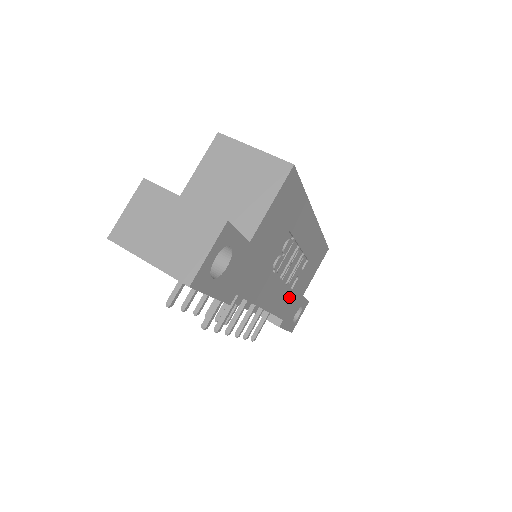
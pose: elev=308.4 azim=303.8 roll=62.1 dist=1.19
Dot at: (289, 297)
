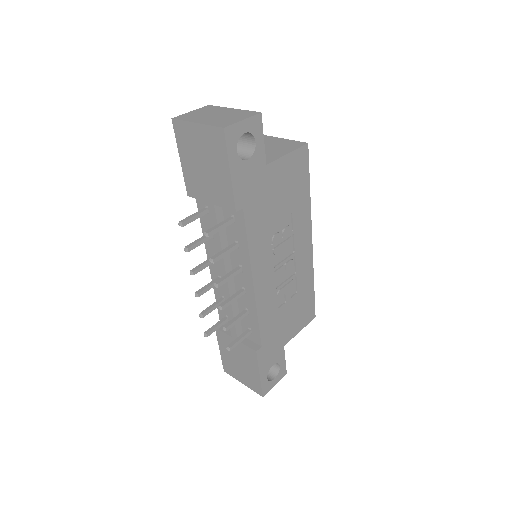
Dot at: (273, 317)
